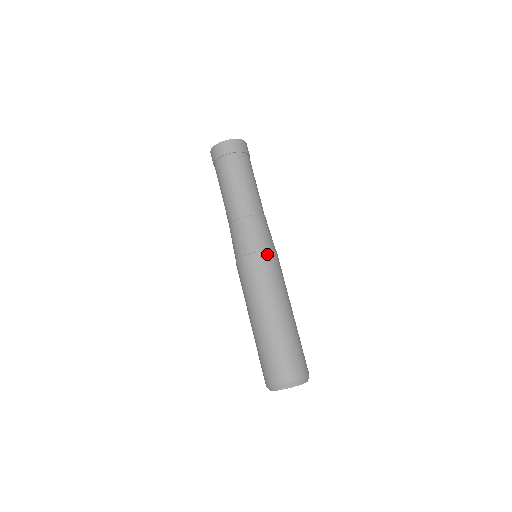
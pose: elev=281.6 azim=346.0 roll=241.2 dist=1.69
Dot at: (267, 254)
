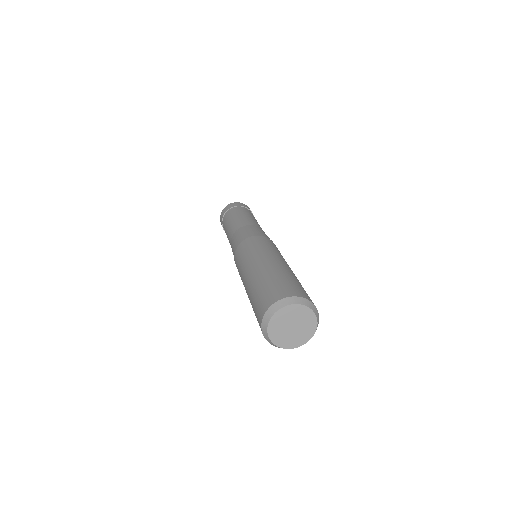
Dot at: (265, 238)
